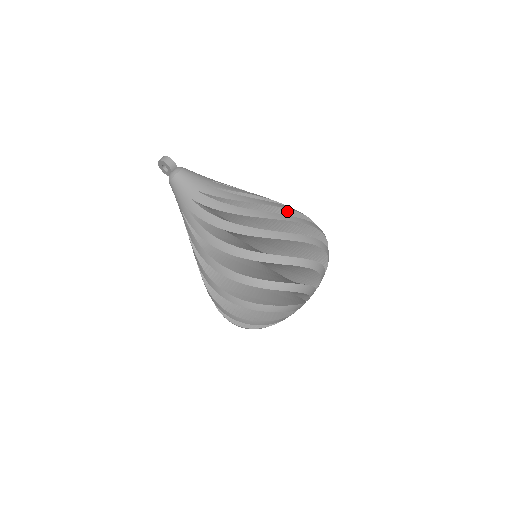
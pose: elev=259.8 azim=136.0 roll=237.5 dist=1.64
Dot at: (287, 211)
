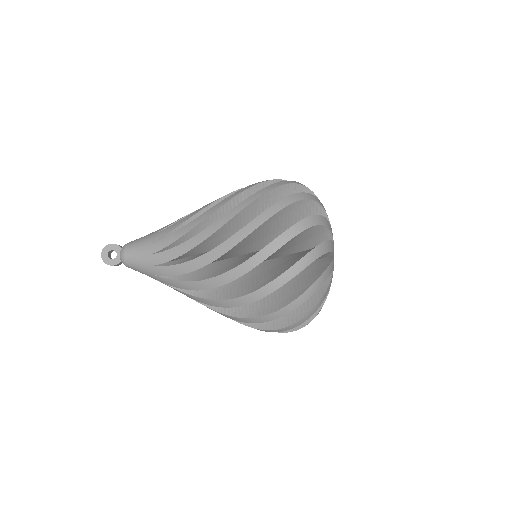
Dot at: occluded
